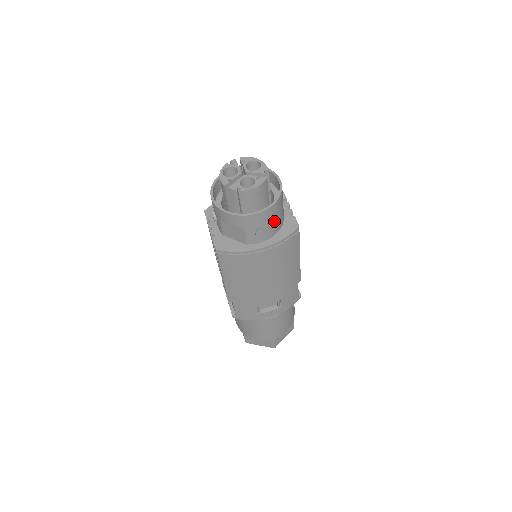
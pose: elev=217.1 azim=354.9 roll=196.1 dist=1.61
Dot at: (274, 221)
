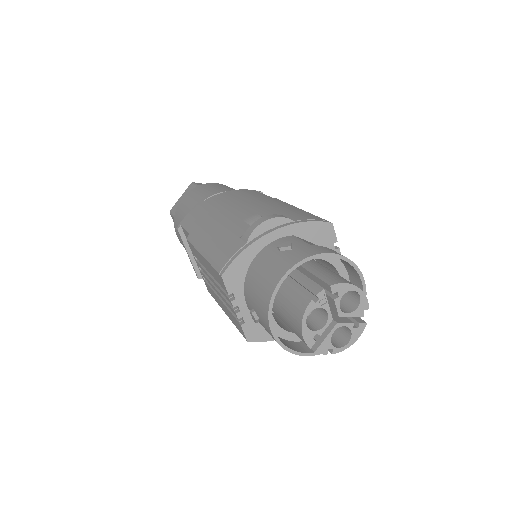
Dot at: occluded
